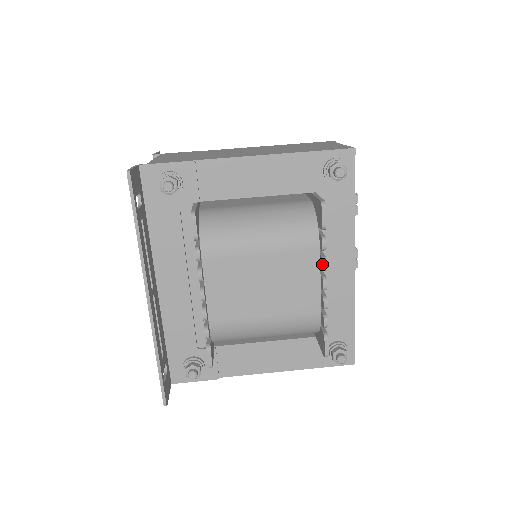
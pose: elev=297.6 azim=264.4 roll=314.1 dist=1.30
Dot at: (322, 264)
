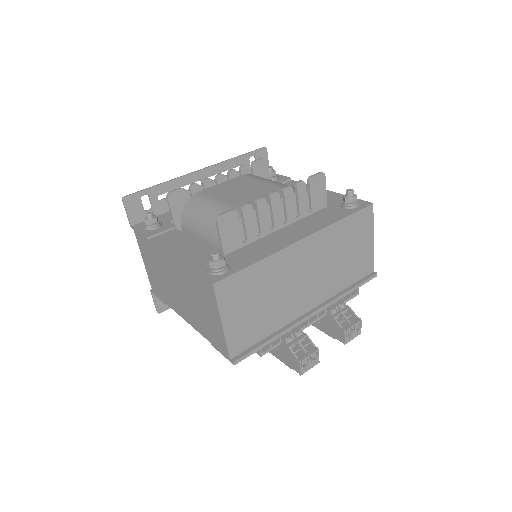
Dot at: (286, 187)
